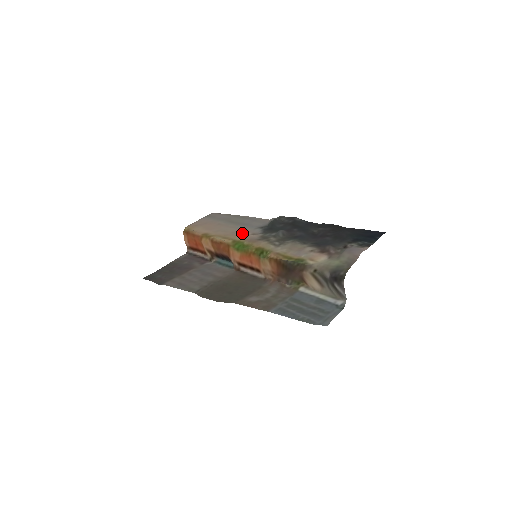
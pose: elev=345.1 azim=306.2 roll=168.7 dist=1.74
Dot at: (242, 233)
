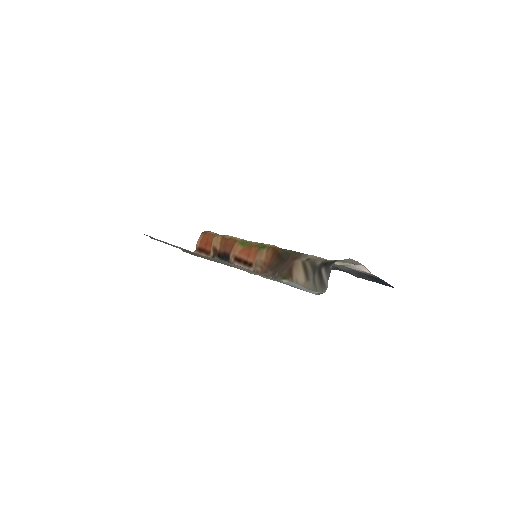
Dot at: occluded
